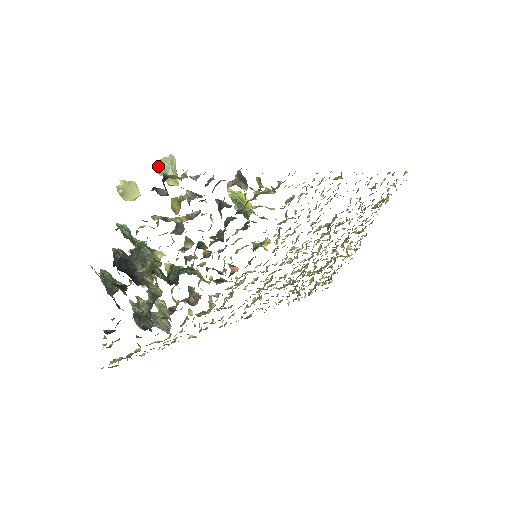
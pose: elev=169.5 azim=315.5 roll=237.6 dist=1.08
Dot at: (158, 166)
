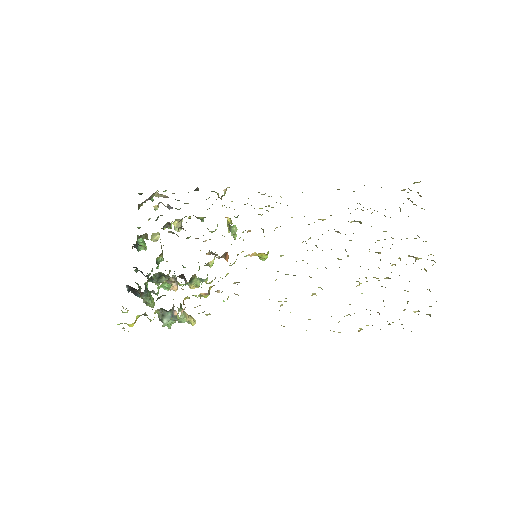
Dot at: (175, 227)
